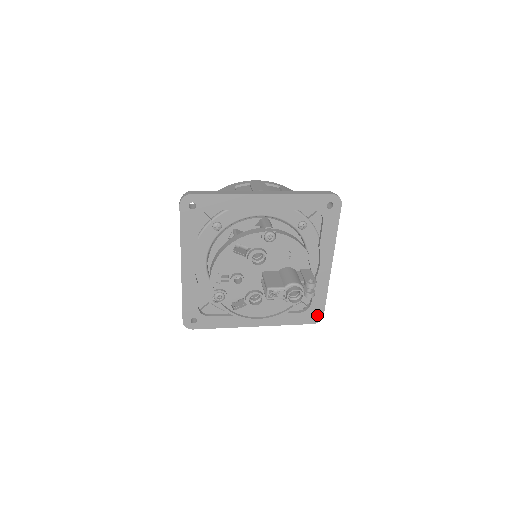
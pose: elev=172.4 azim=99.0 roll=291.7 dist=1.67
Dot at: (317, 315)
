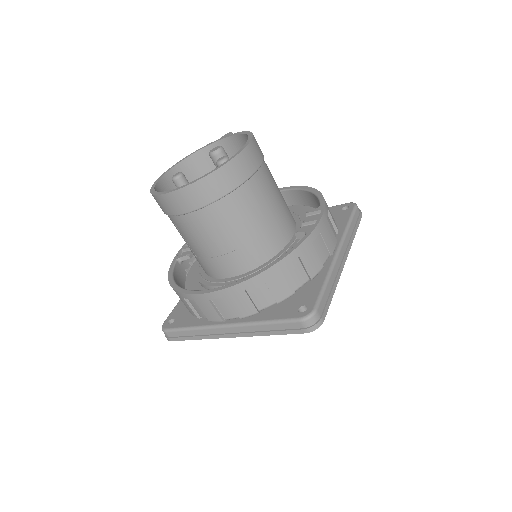
Dot at: occluded
